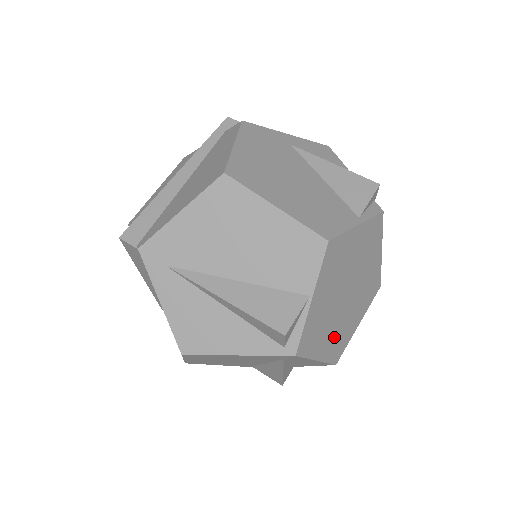
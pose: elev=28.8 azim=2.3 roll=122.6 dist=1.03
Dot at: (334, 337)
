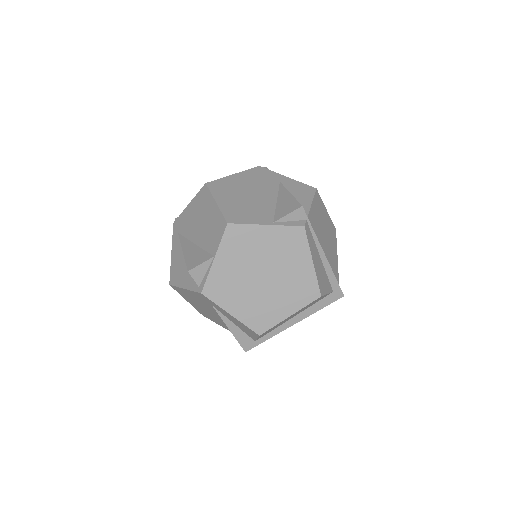
Dot at: (251, 307)
